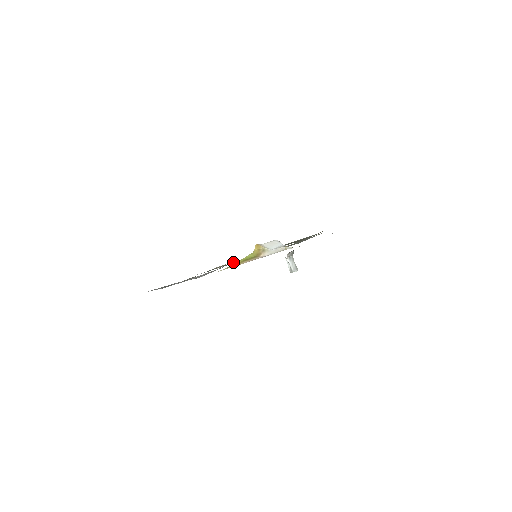
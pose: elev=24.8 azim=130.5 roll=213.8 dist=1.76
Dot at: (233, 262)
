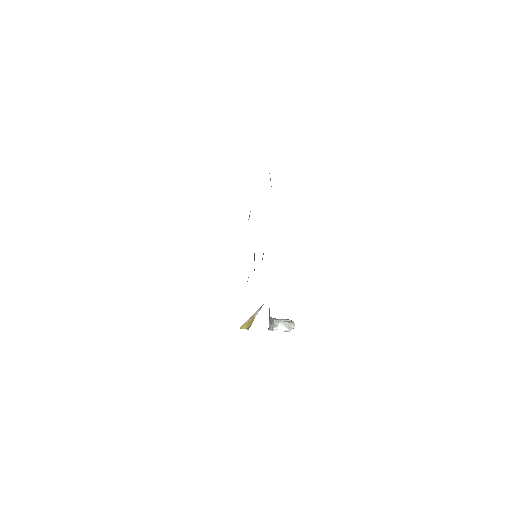
Dot at: occluded
